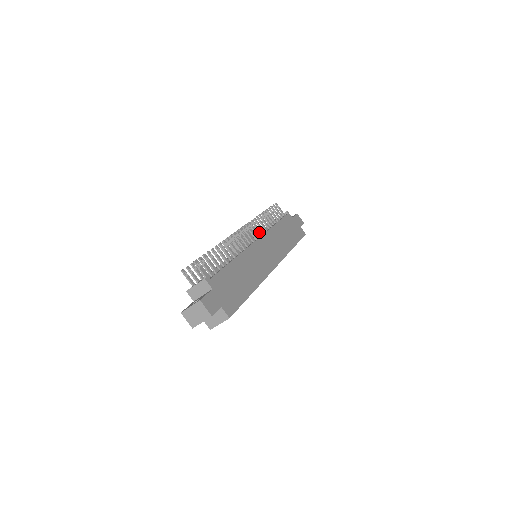
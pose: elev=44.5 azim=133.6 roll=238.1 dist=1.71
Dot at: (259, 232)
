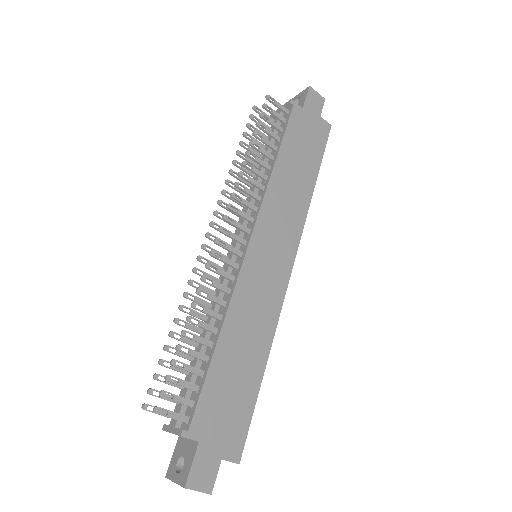
Dot at: (250, 209)
